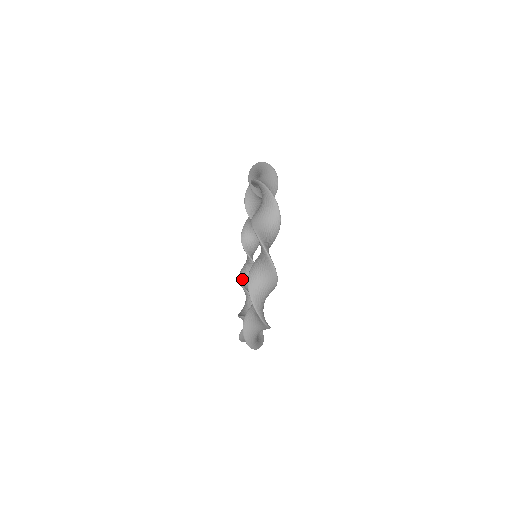
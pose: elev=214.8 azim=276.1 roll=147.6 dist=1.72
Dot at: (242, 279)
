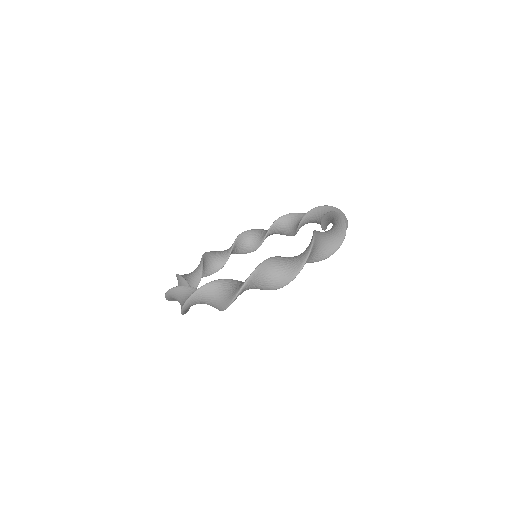
Dot at: occluded
